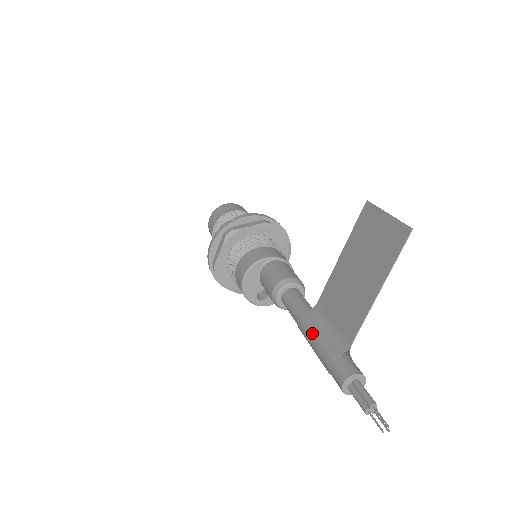
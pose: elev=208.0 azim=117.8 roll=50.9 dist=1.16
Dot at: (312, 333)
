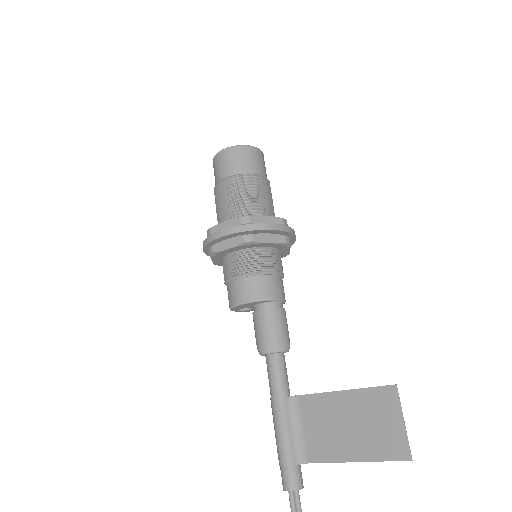
Dot at: (282, 426)
